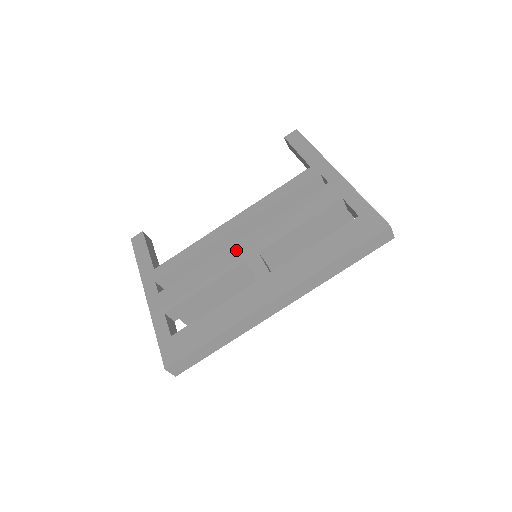
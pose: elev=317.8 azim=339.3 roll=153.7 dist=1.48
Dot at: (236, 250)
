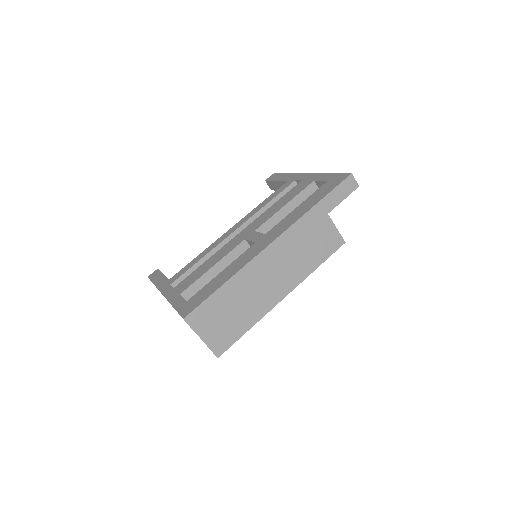
Dot at: (236, 238)
